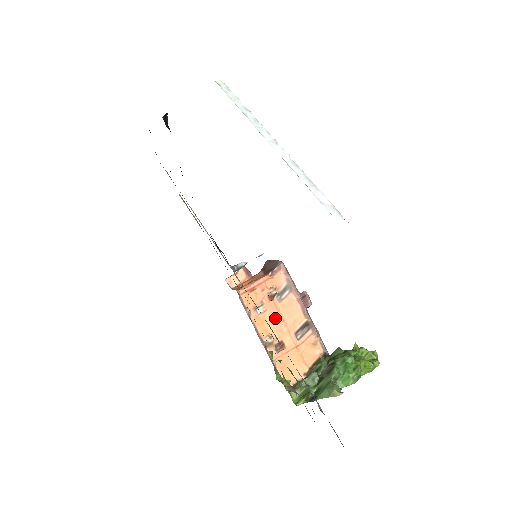
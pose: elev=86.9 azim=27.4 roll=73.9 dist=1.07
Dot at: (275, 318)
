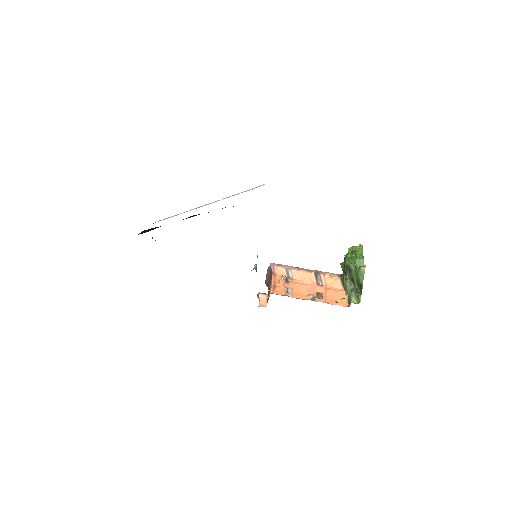
Dot at: (300, 287)
